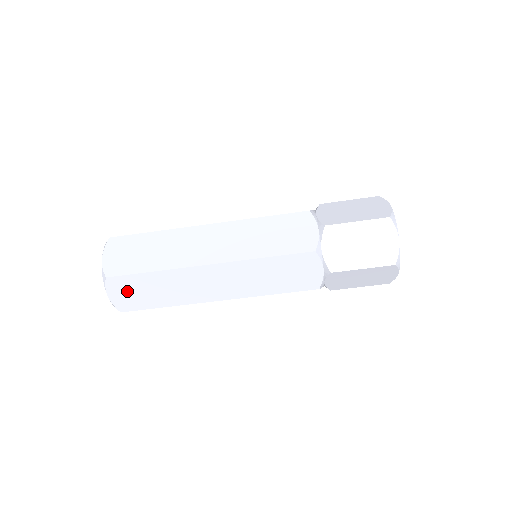
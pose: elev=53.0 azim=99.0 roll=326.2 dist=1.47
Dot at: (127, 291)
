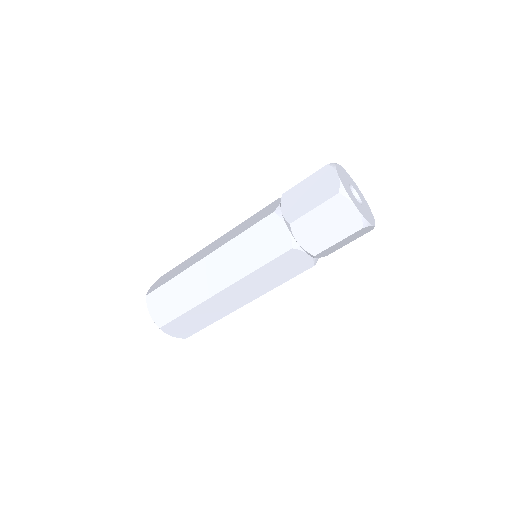
Dot at: (160, 304)
